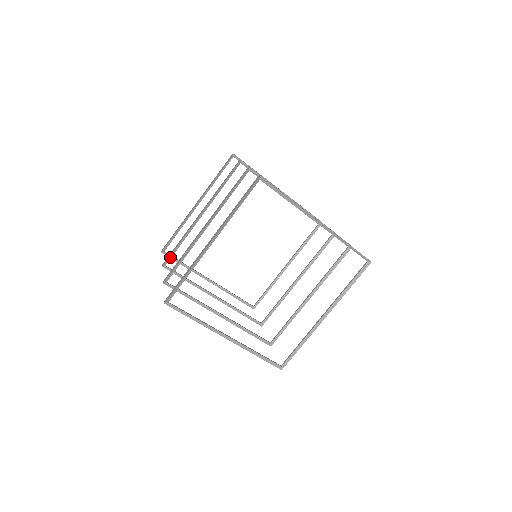
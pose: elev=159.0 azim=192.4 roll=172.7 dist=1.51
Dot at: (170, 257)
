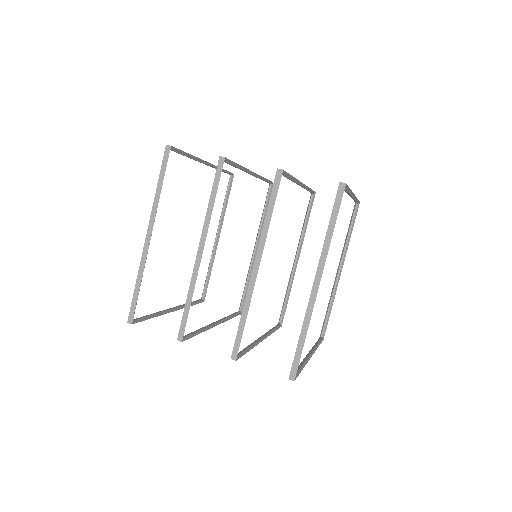
Dot at: (185, 324)
